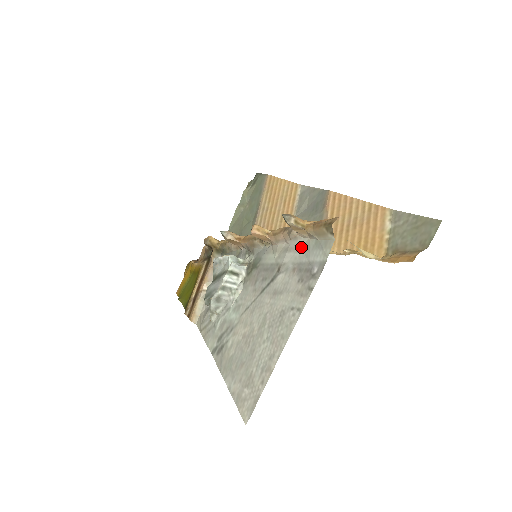
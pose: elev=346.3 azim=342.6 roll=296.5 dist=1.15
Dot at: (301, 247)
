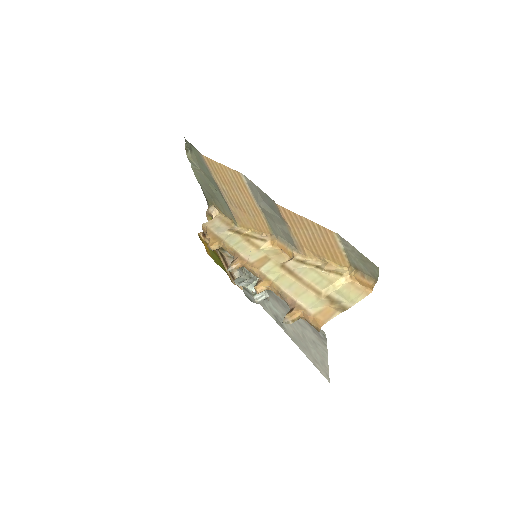
Dot at: occluded
